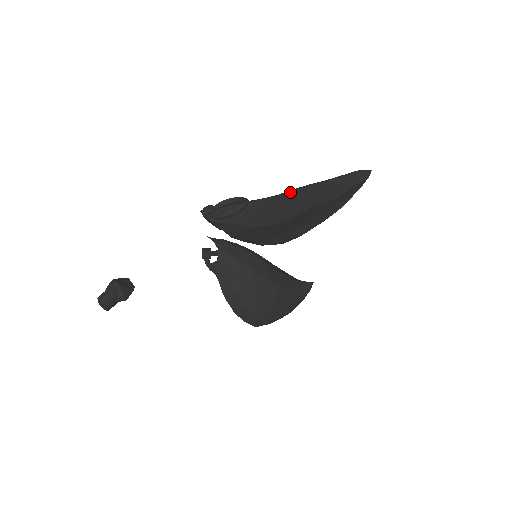
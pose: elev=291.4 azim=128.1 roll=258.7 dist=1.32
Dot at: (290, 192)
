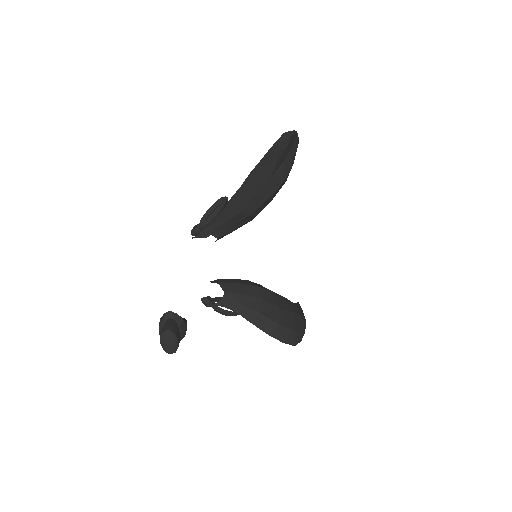
Dot at: (251, 173)
